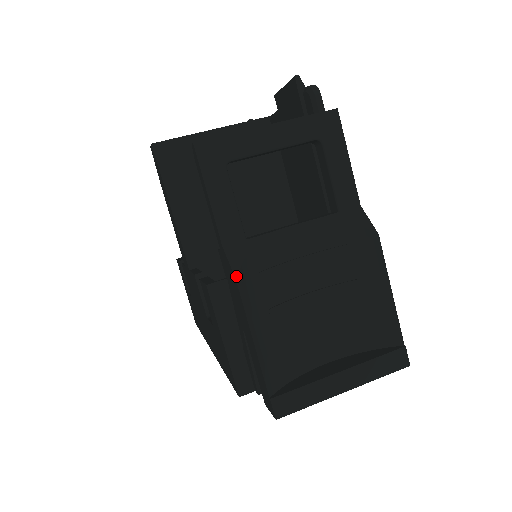
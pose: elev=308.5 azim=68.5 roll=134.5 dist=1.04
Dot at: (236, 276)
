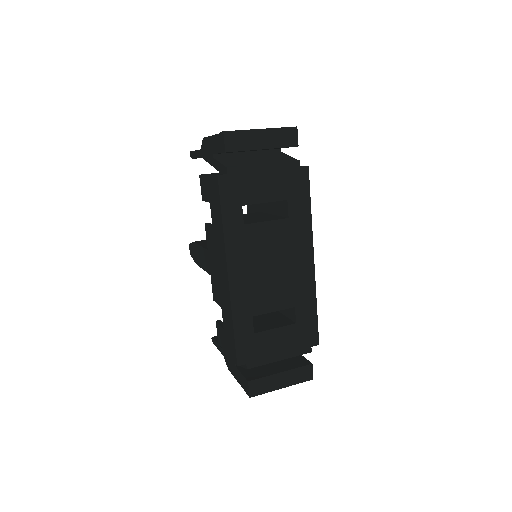
Dot at: (203, 139)
